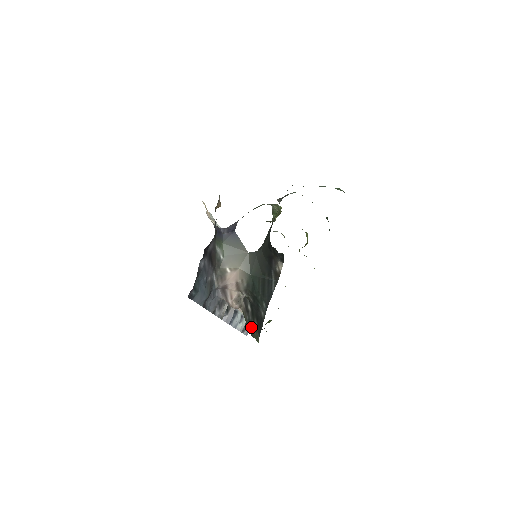
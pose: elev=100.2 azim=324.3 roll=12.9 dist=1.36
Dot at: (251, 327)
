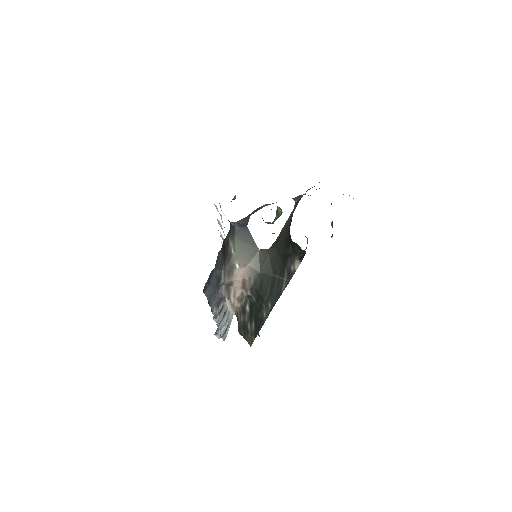
Dot at: (245, 329)
